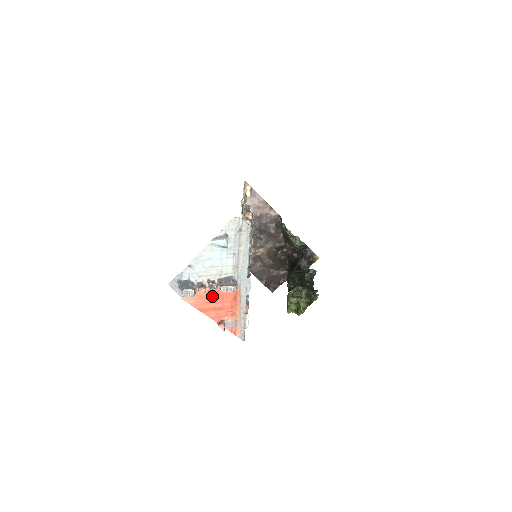
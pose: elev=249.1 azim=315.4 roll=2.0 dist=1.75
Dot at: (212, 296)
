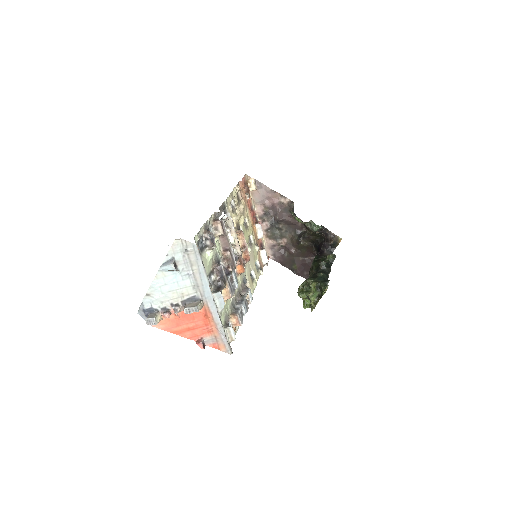
Dot at: (181, 318)
